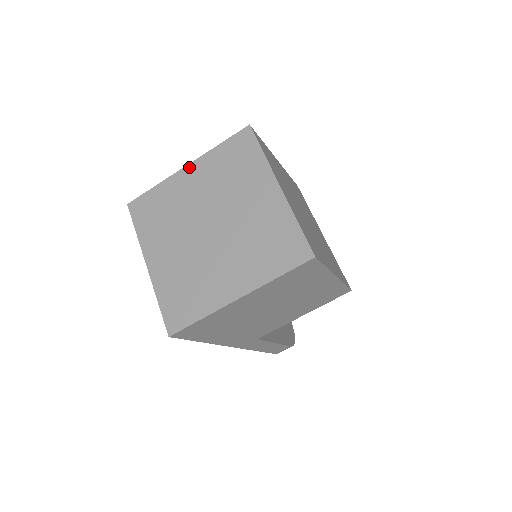
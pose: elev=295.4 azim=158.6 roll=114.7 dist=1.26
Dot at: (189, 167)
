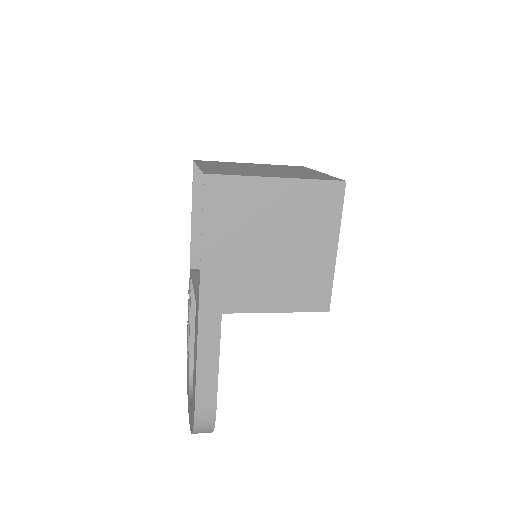
Dot at: (252, 163)
